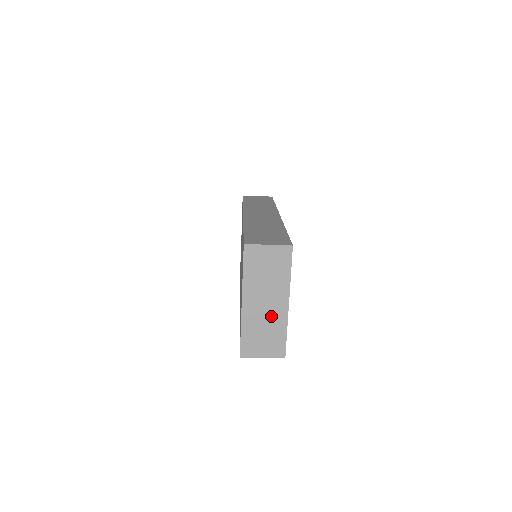
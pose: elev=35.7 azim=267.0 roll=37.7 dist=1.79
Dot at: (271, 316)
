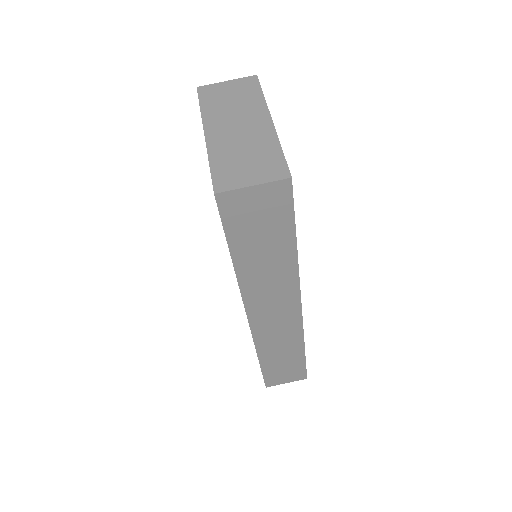
Dot at: (250, 137)
